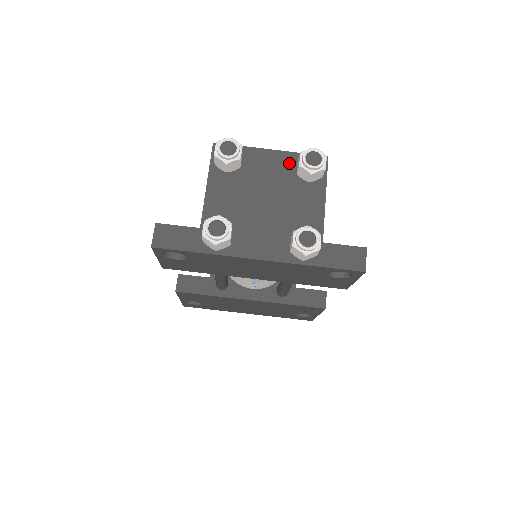
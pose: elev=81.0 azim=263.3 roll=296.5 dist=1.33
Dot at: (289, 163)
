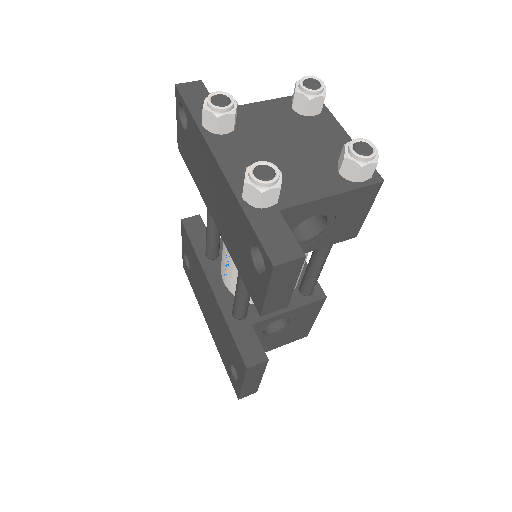
Dot at: occluded
